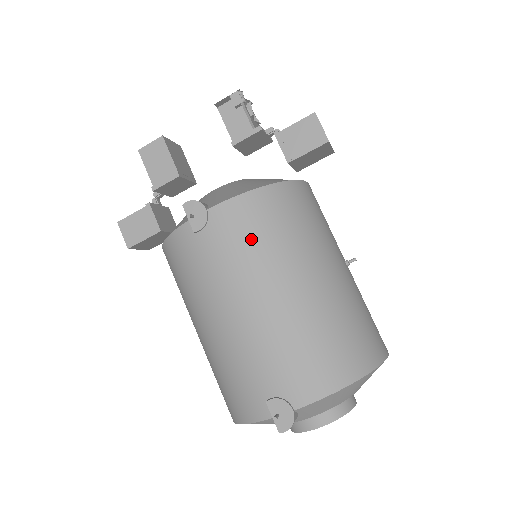
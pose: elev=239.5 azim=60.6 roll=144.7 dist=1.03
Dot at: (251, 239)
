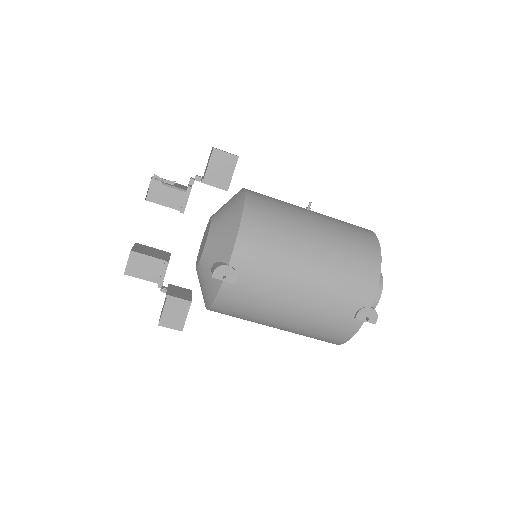
Dot at: (268, 255)
